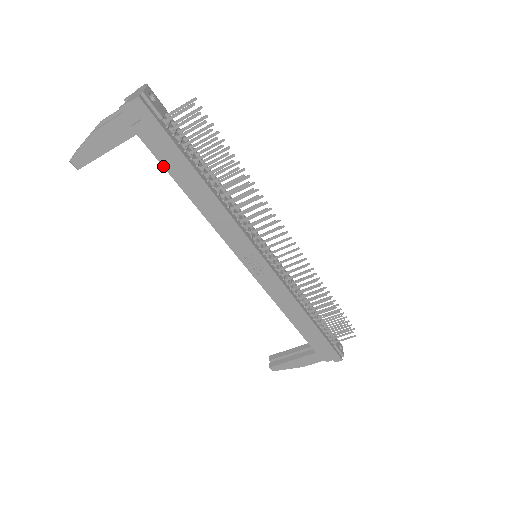
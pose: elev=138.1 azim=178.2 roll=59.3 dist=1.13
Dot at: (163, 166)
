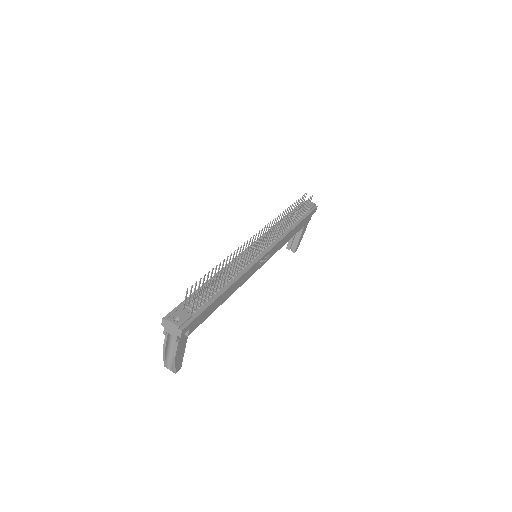
Dot at: occluded
